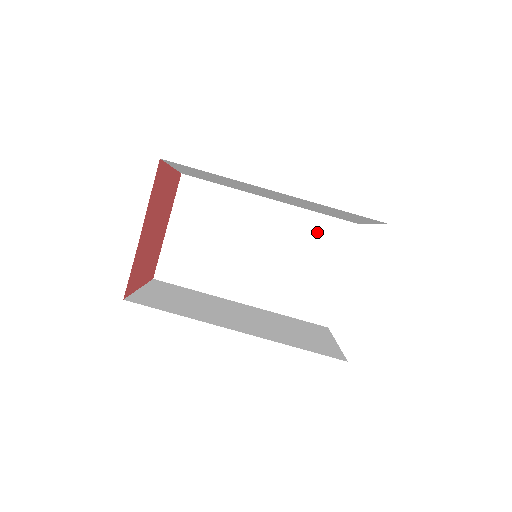
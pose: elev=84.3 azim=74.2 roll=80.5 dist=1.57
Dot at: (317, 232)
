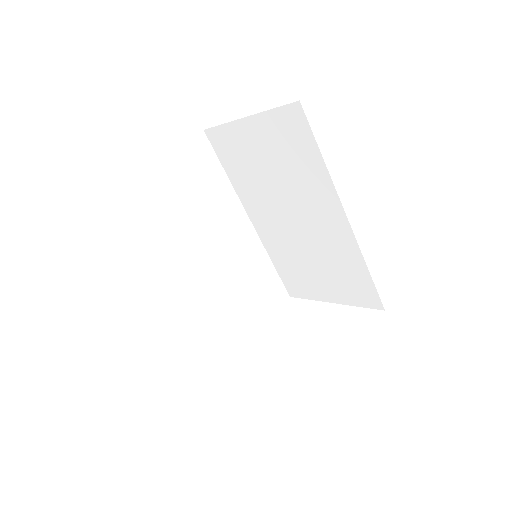
Dot at: (351, 273)
